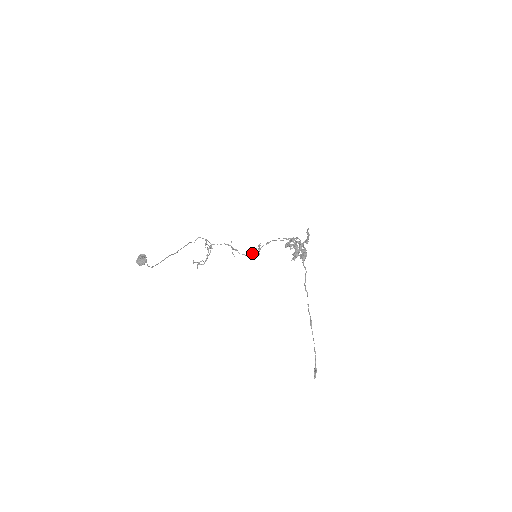
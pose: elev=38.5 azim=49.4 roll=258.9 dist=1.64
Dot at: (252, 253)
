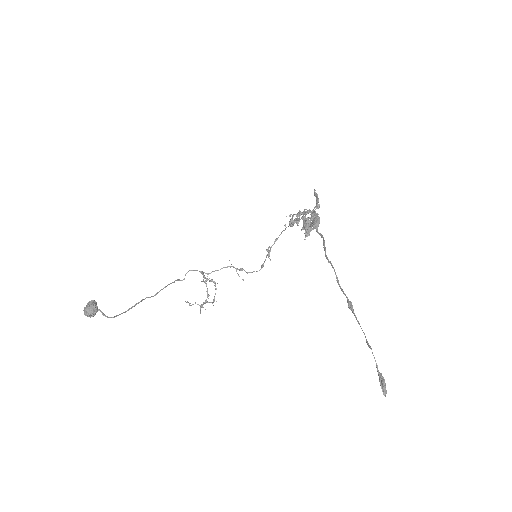
Dot at: (263, 265)
